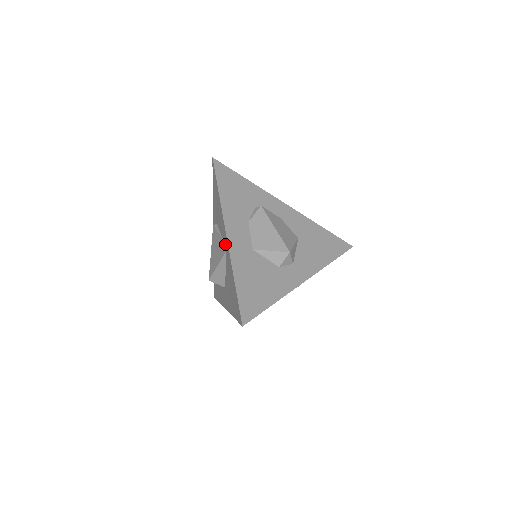
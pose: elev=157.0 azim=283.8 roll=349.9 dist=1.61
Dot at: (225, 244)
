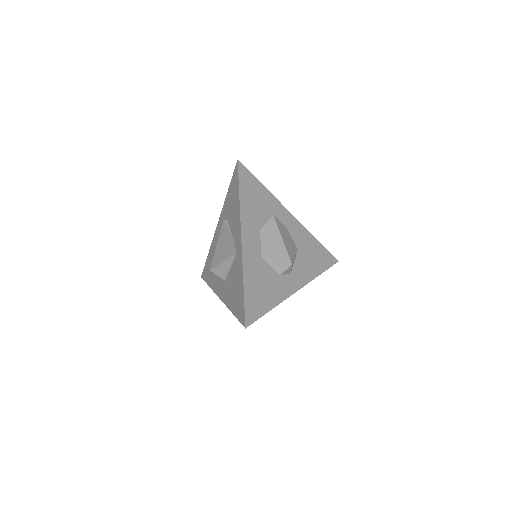
Dot at: (237, 246)
